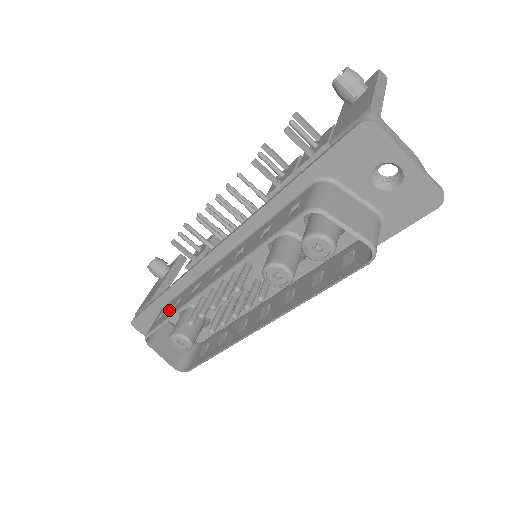
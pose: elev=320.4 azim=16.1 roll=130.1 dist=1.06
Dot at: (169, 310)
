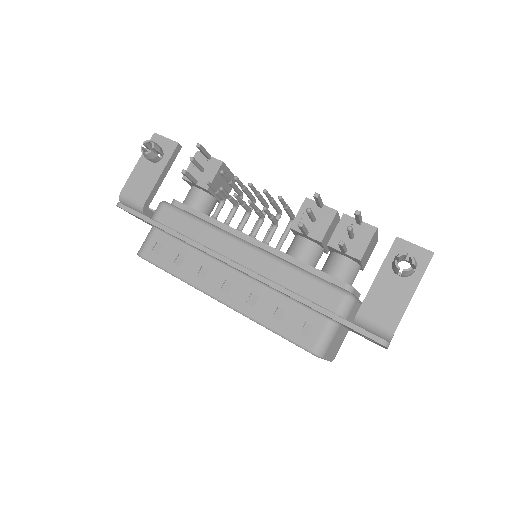
Dot at: (170, 257)
